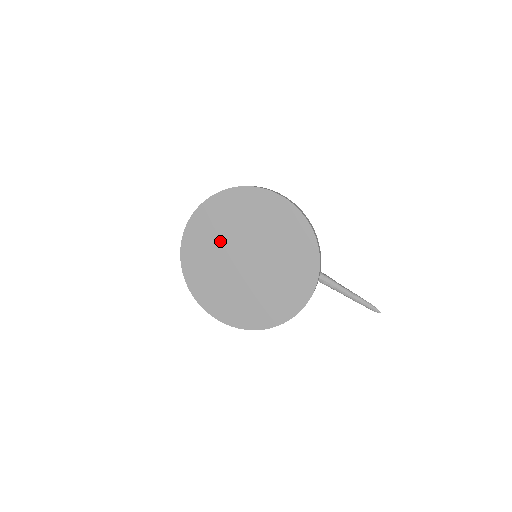
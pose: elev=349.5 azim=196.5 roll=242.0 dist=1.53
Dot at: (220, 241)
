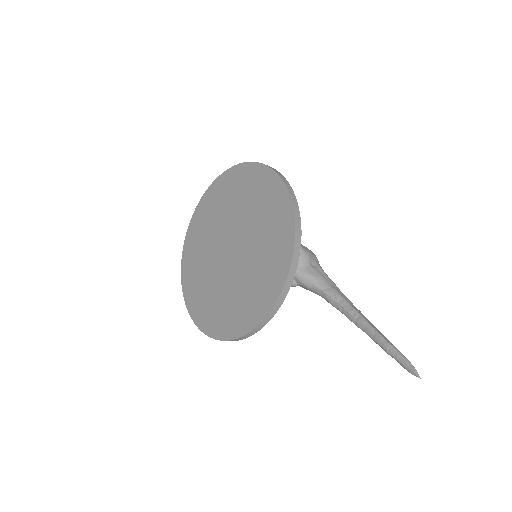
Dot at: (214, 227)
